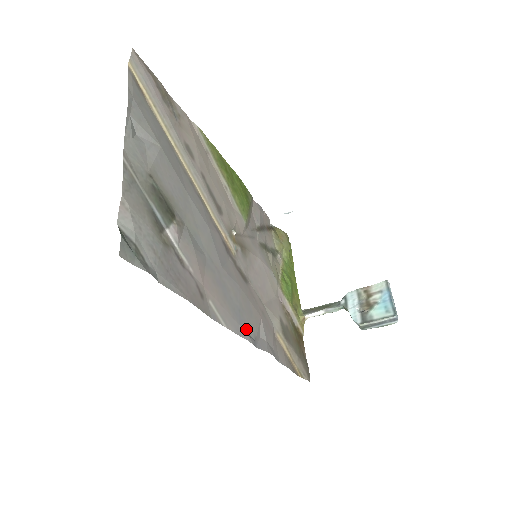
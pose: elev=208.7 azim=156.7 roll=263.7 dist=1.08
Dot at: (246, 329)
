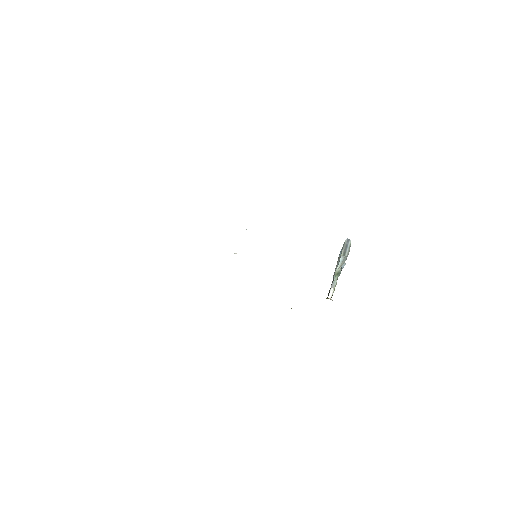
Dot at: occluded
